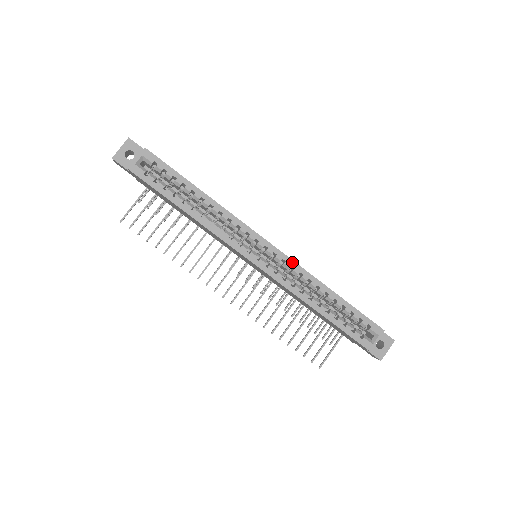
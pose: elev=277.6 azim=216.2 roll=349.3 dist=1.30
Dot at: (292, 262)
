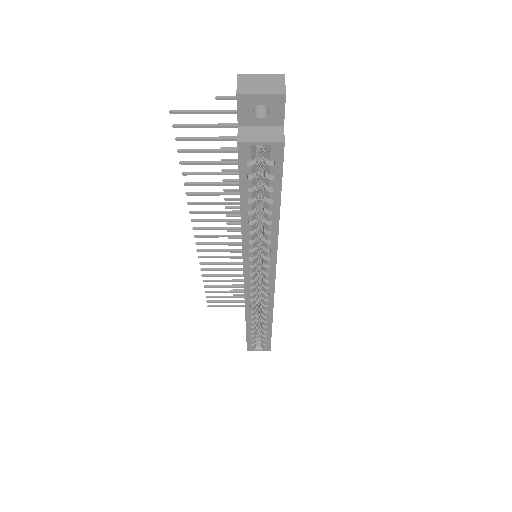
Dot at: (272, 298)
